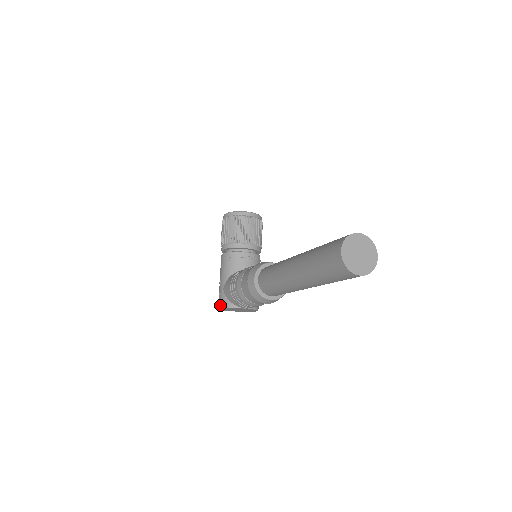
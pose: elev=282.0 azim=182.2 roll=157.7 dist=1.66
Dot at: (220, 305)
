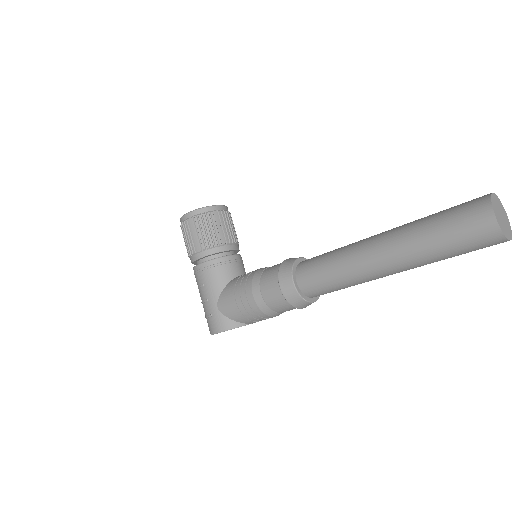
Dot at: (218, 329)
